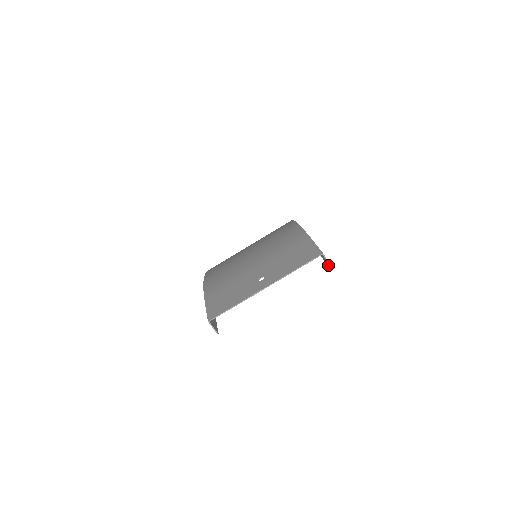
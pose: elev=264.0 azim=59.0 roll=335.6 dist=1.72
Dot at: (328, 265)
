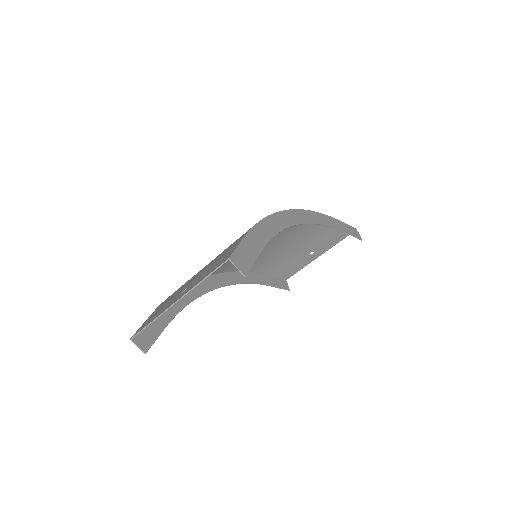
Dot at: (244, 273)
